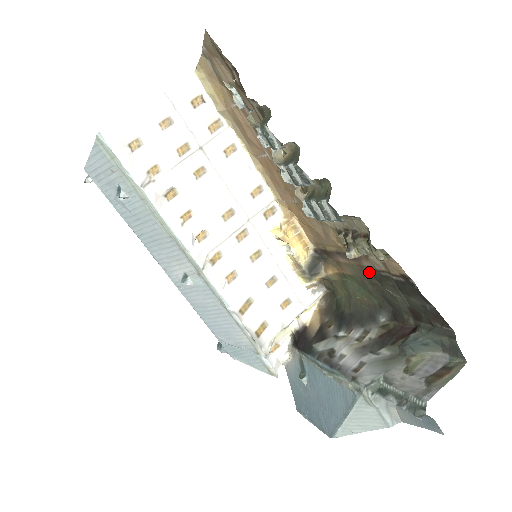
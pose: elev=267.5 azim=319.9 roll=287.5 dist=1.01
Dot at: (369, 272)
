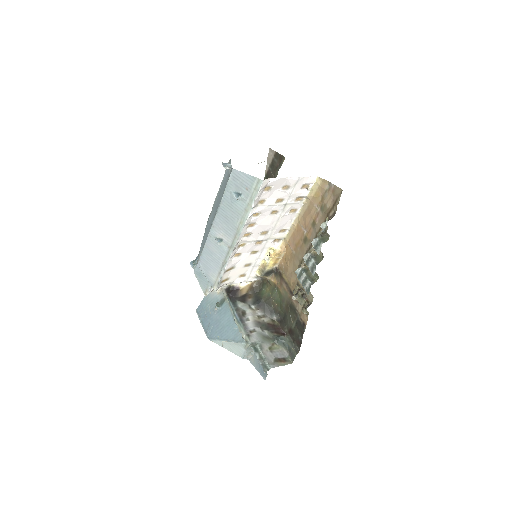
Dot at: (291, 304)
